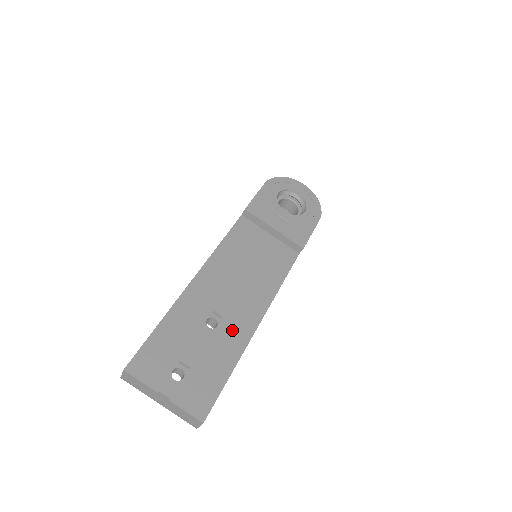
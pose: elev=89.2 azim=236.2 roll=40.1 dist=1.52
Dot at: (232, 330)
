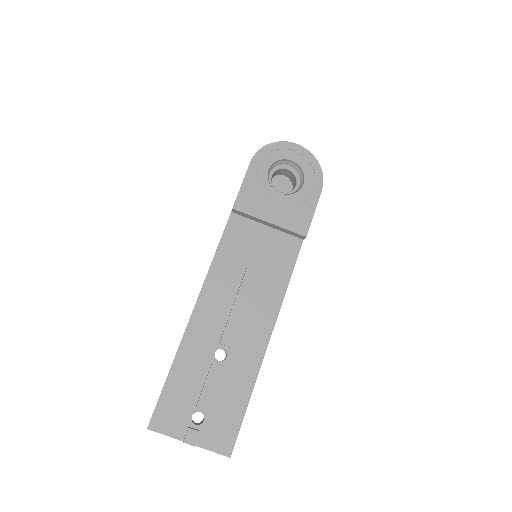
Dot at: (242, 356)
